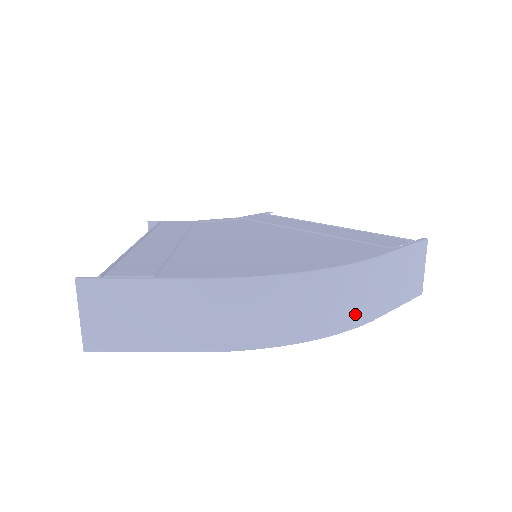
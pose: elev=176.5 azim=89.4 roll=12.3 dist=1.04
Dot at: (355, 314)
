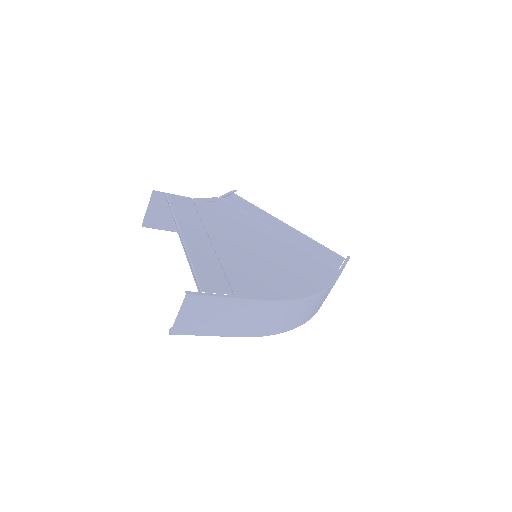
Dot at: (316, 311)
